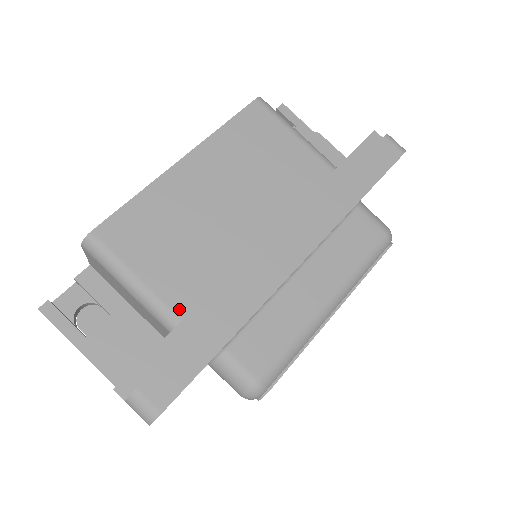
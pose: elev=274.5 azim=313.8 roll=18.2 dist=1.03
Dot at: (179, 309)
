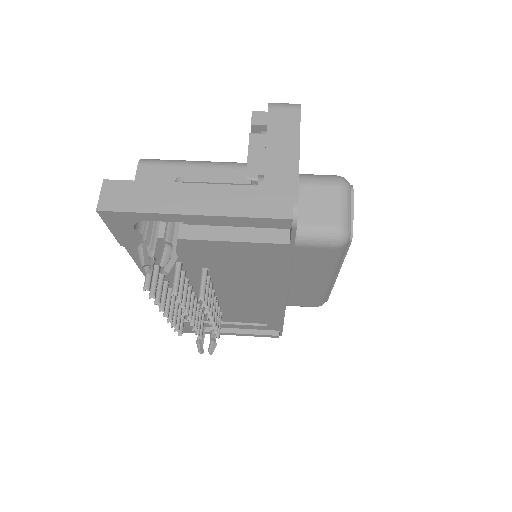
Dot at: occluded
